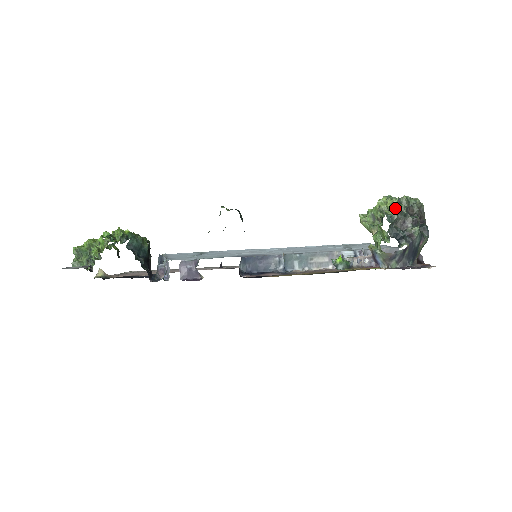
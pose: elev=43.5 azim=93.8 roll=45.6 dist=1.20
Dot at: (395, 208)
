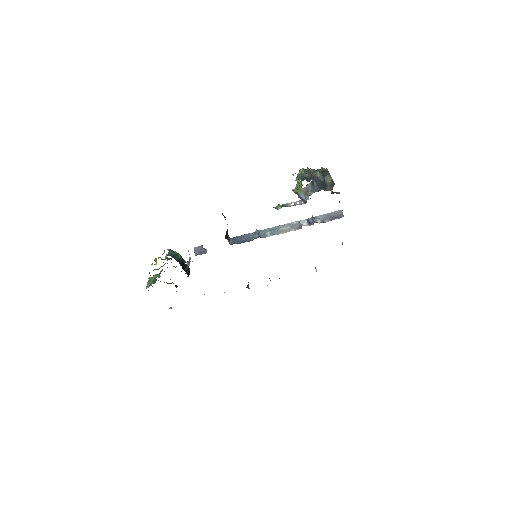
Dot at: (303, 171)
